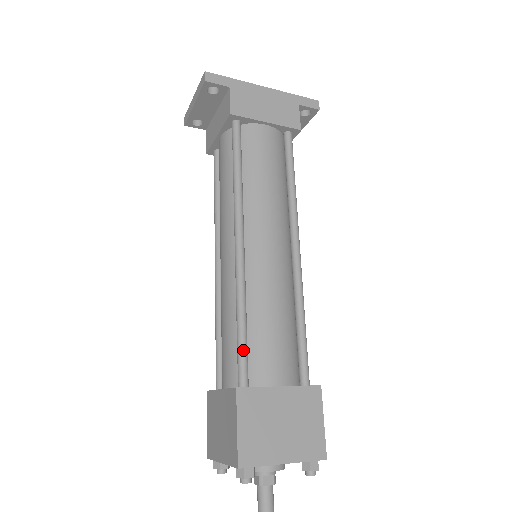
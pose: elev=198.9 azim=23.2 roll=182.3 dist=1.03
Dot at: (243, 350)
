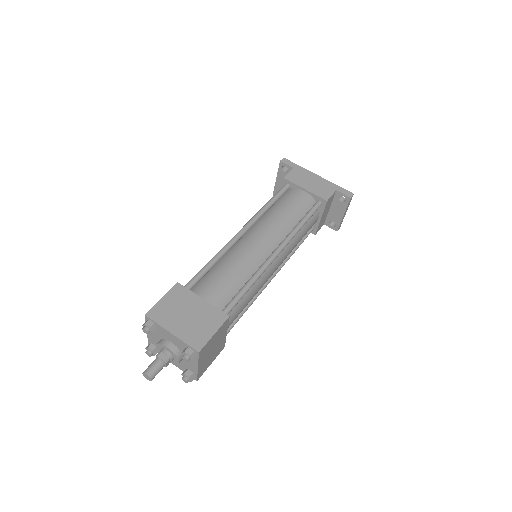
Dot at: (199, 274)
